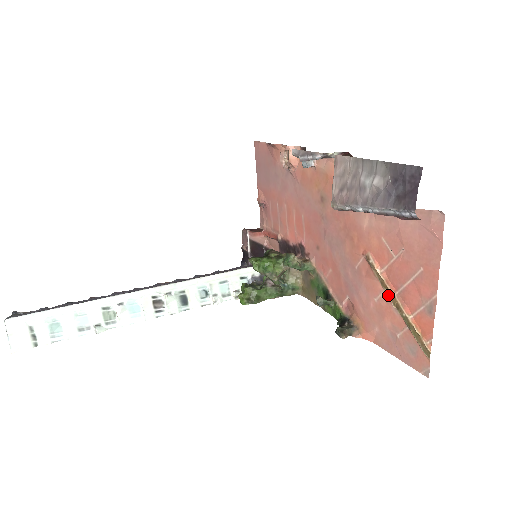
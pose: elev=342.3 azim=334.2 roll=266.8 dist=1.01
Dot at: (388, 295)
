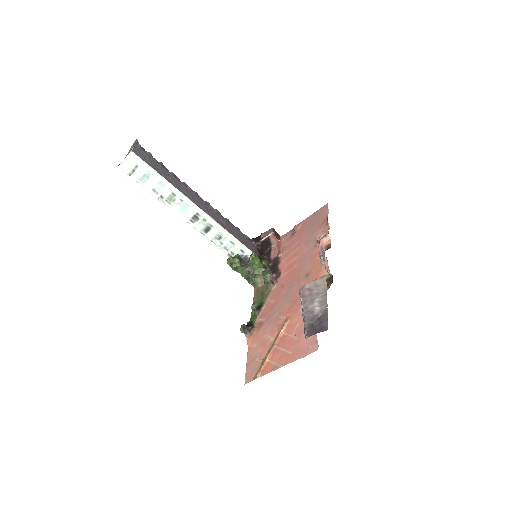
Dot at: (273, 342)
